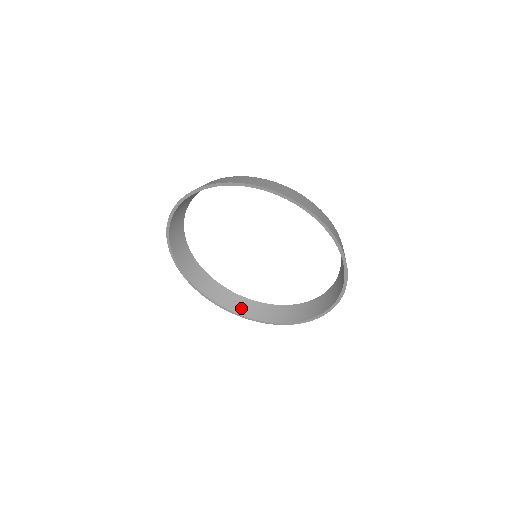
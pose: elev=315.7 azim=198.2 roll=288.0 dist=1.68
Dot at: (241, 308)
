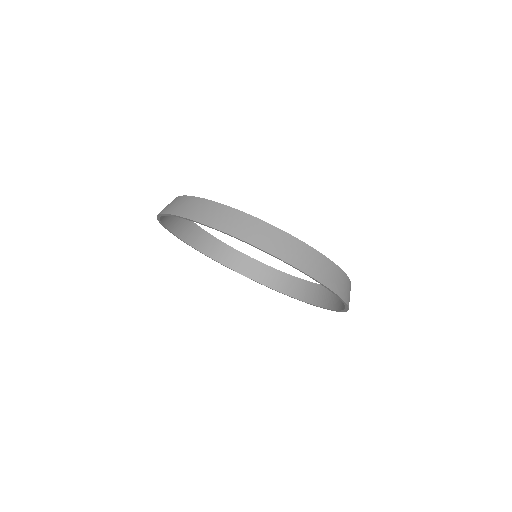
Dot at: (196, 241)
